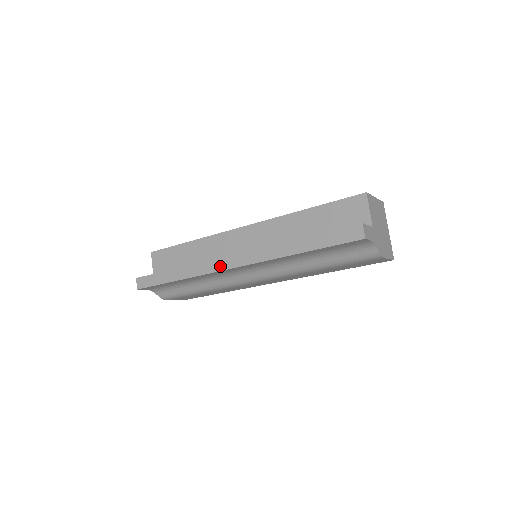
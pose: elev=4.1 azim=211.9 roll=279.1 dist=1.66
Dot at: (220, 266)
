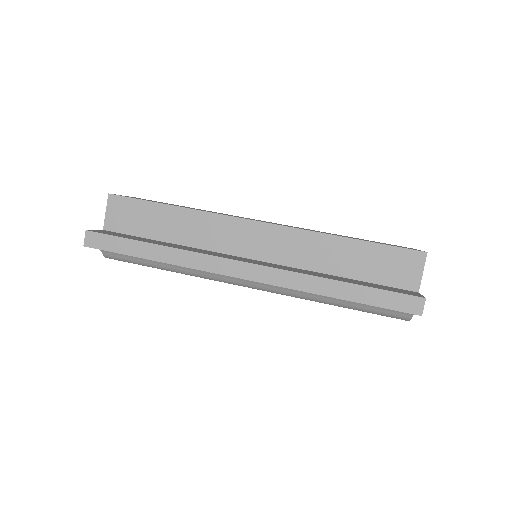
Dot at: (224, 269)
